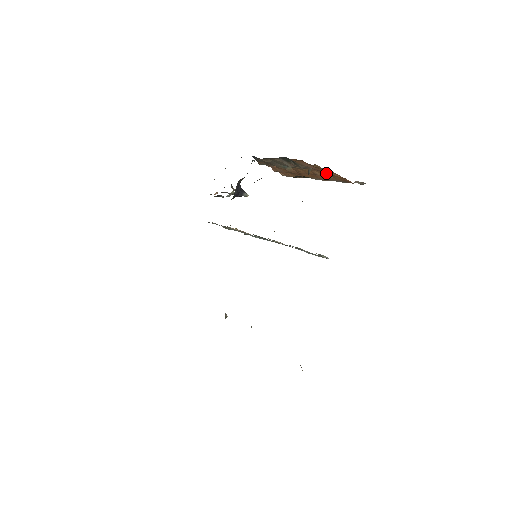
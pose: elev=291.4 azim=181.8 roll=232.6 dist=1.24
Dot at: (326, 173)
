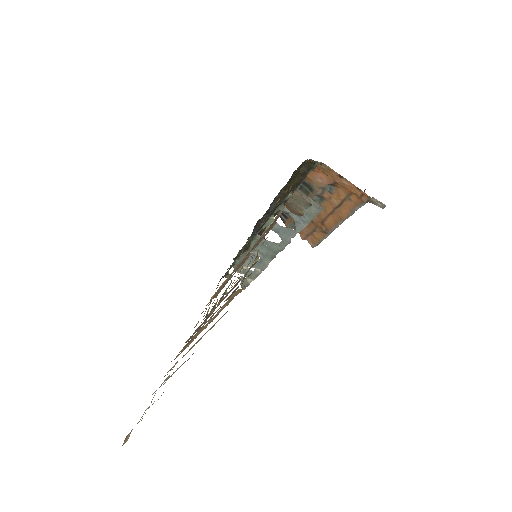
Dot at: (342, 194)
